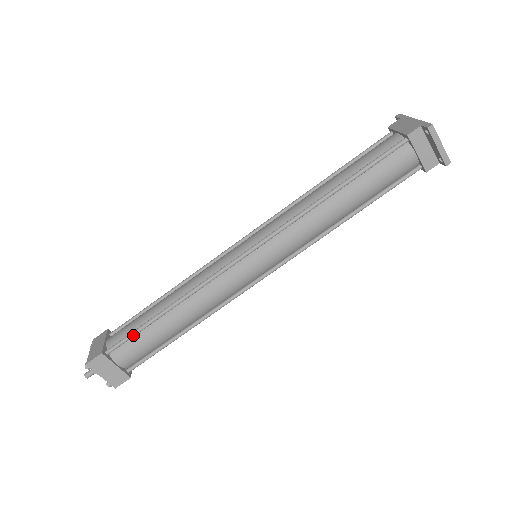
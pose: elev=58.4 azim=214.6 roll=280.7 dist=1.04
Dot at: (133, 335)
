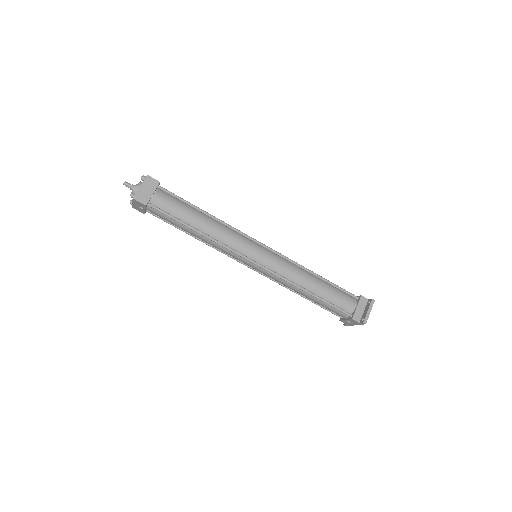
Dot at: (180, 198)
